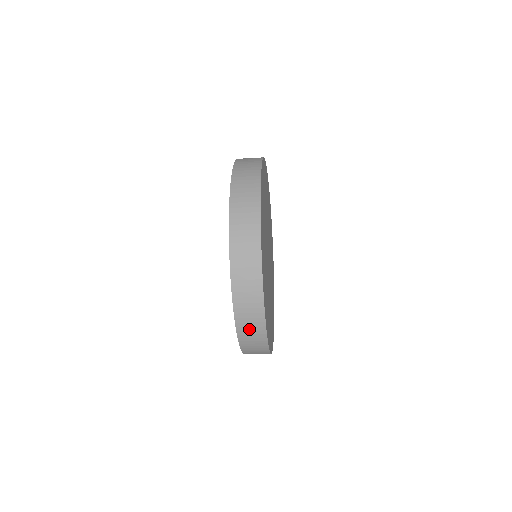
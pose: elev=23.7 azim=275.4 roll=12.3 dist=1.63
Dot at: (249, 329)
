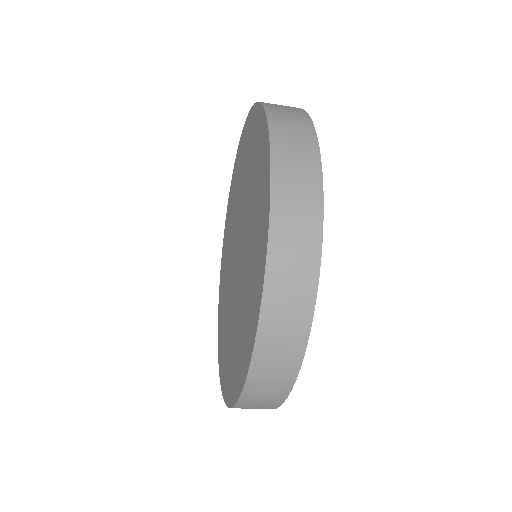
Dot at: occluded
